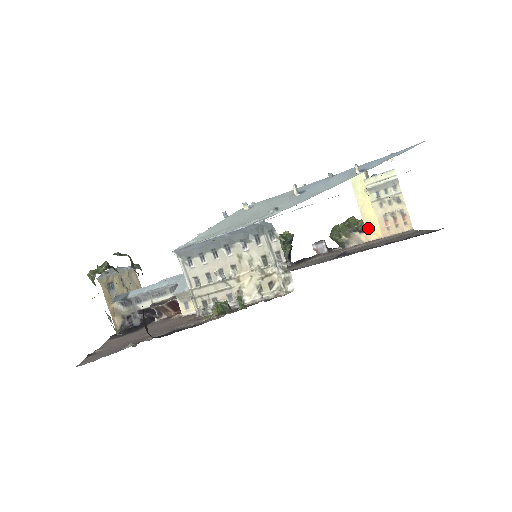
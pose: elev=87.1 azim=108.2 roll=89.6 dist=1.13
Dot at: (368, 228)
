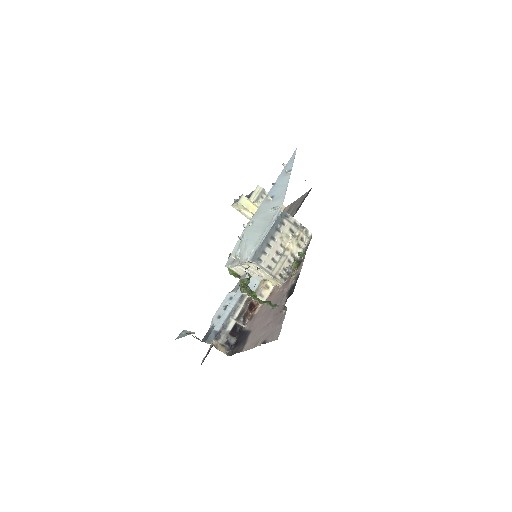
Dot at: occluded
